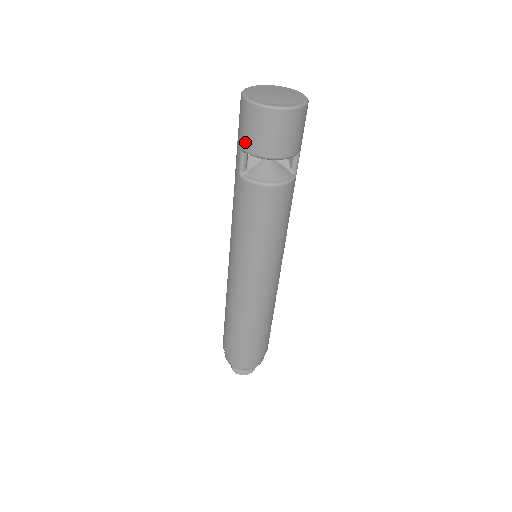
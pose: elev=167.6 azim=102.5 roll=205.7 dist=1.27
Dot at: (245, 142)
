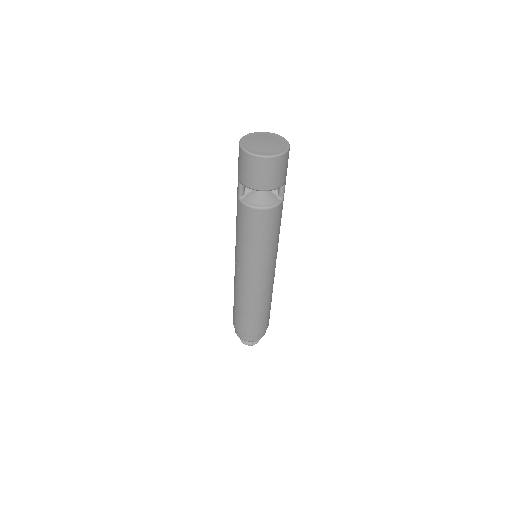
Dot at: (241, 177)
